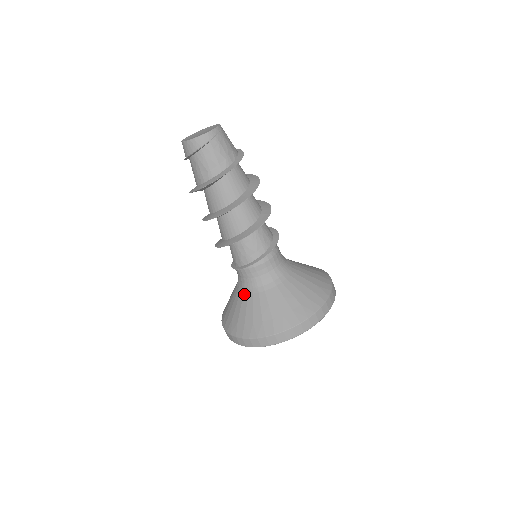
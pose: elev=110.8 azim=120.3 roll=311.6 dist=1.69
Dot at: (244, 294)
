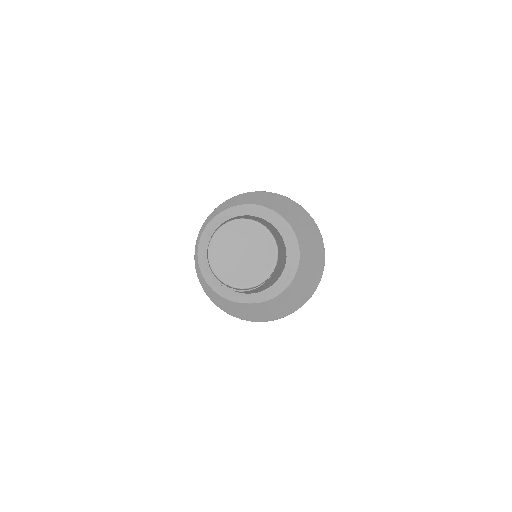
Dot at: occluded
